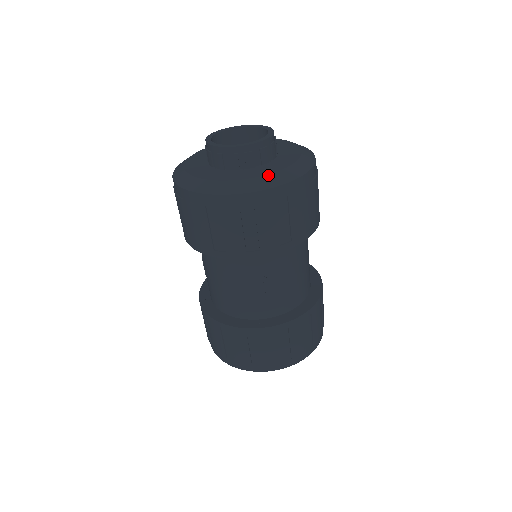
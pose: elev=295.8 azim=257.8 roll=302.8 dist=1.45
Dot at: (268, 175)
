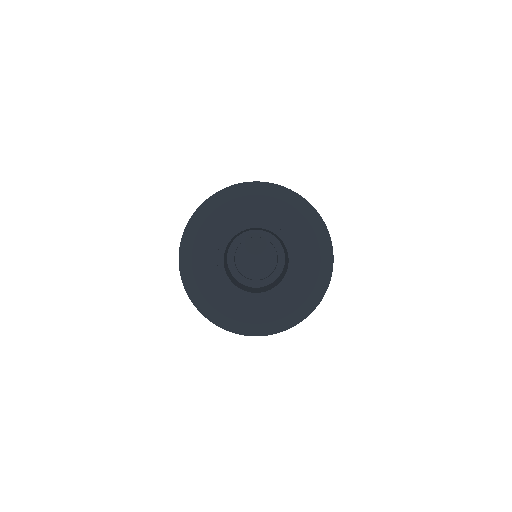
Dot at: (271, 323)
